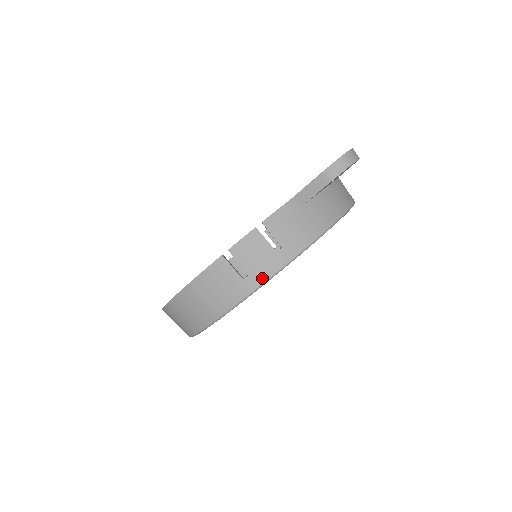
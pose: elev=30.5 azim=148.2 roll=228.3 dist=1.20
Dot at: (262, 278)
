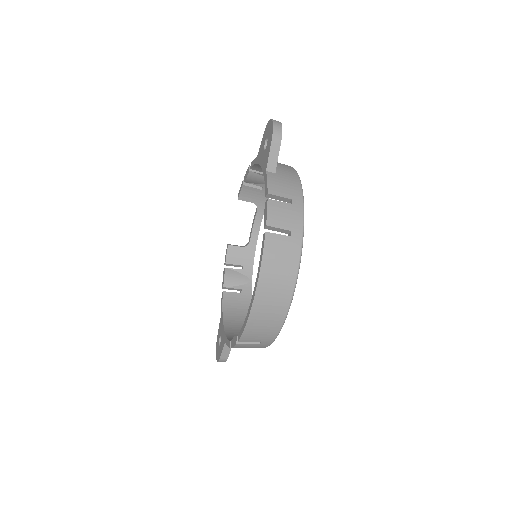
Dot at: (300, 226)
